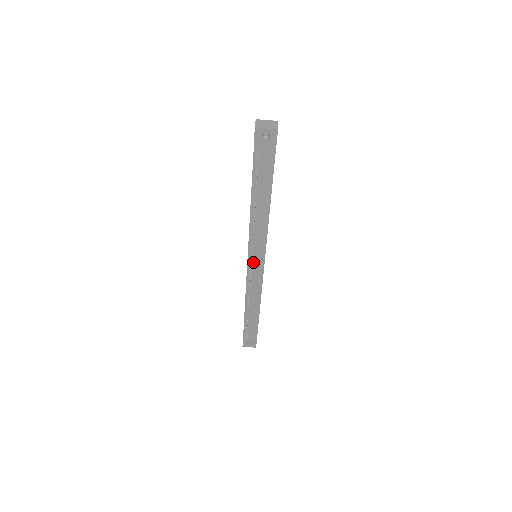
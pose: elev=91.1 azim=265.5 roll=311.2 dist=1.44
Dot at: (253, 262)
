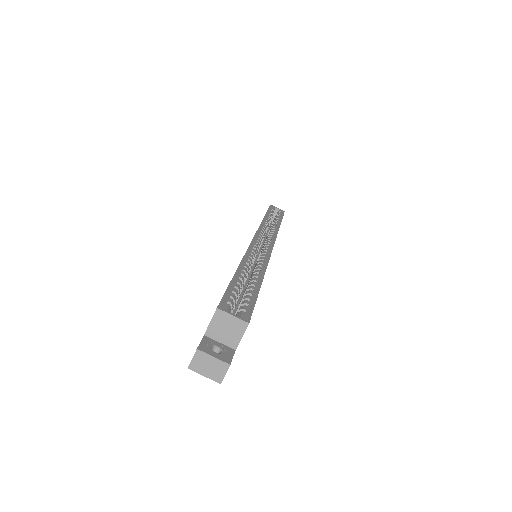
Dot at: occluded
